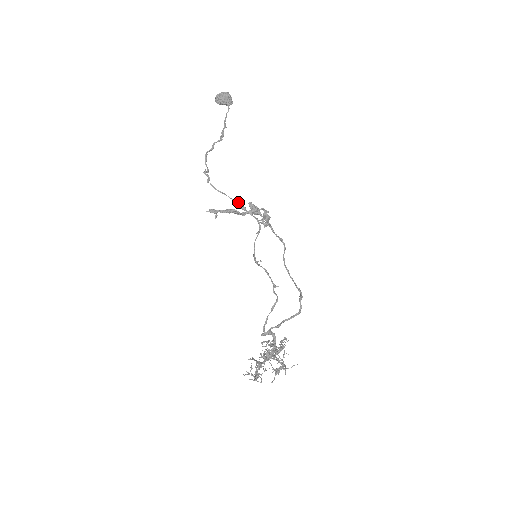
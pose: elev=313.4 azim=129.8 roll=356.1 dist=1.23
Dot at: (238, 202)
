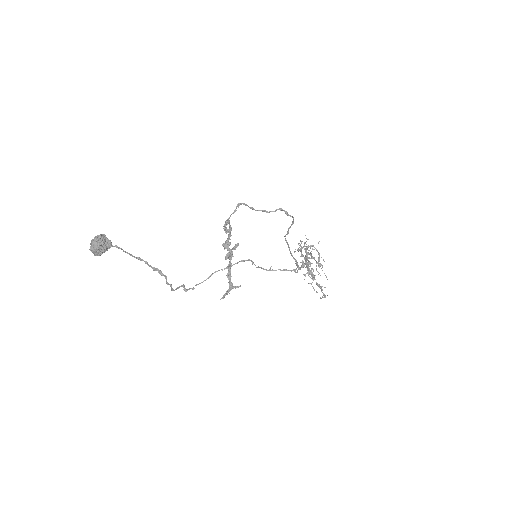
Dot at: occluded
